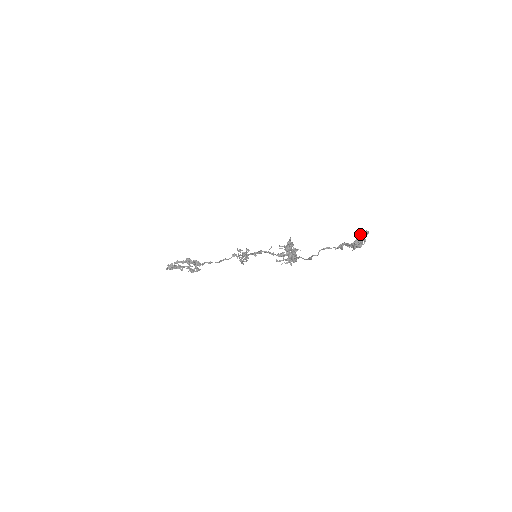
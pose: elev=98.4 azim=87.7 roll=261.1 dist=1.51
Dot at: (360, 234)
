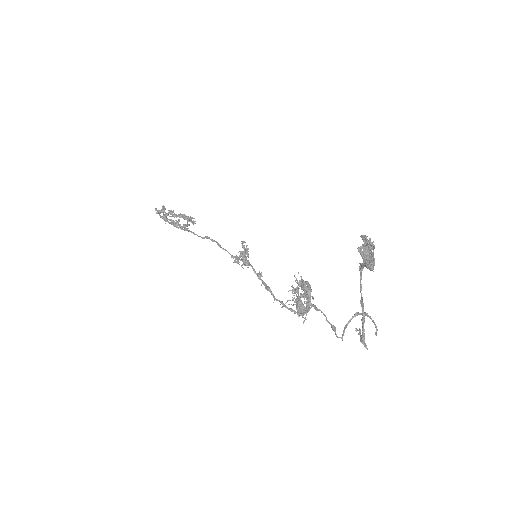
Dot at: (367, 268)
